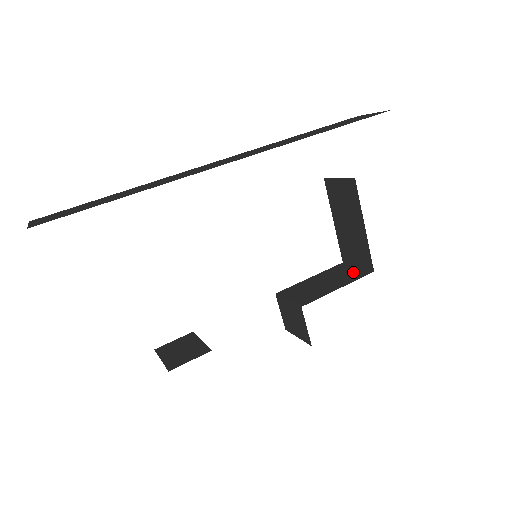
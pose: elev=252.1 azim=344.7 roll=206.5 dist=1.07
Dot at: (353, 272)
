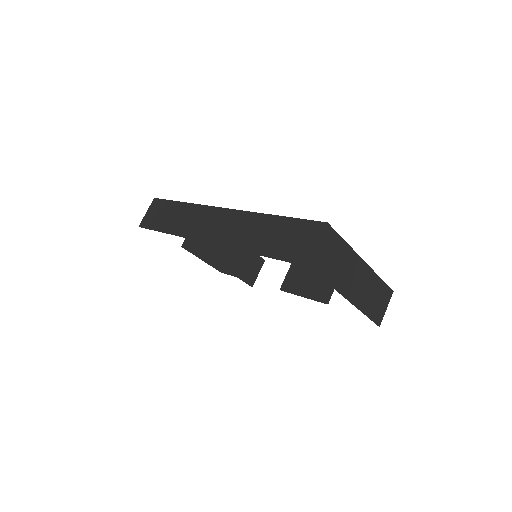
Dot at: (326, 290)
